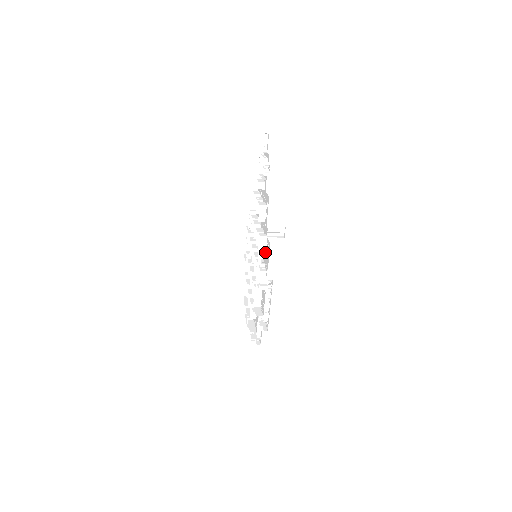
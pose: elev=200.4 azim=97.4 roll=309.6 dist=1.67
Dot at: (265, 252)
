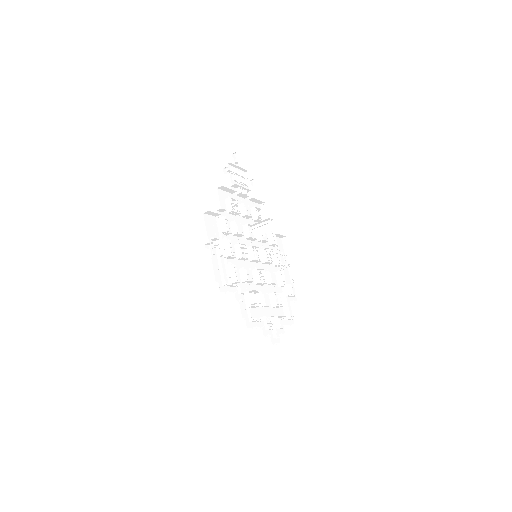
Dot at: (223, 228)
